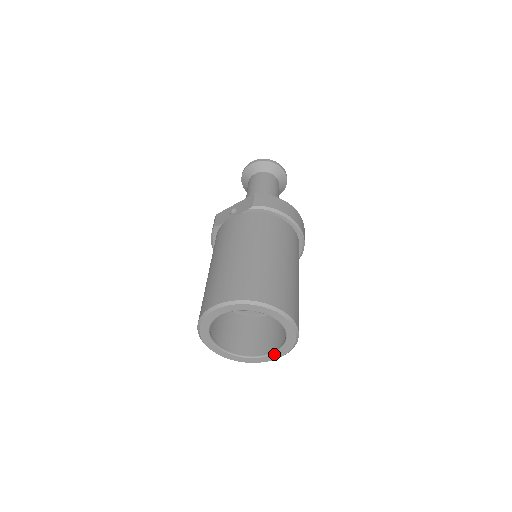
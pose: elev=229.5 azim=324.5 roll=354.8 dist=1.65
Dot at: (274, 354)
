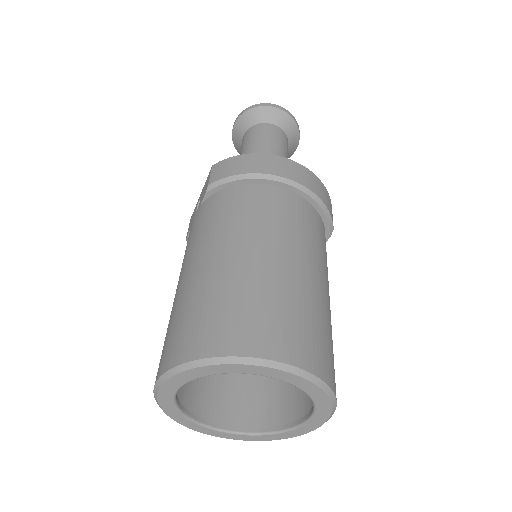
Dot at: (312, 419)
